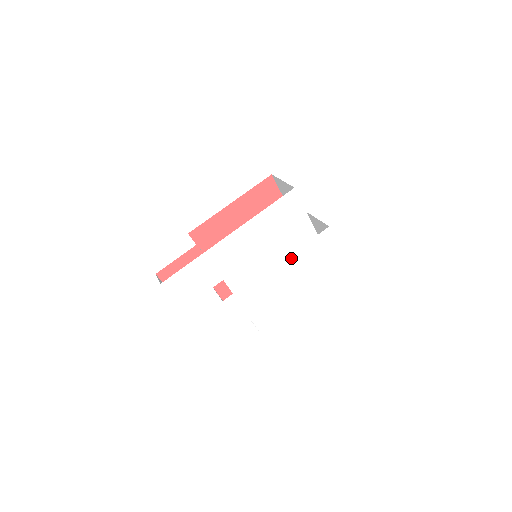
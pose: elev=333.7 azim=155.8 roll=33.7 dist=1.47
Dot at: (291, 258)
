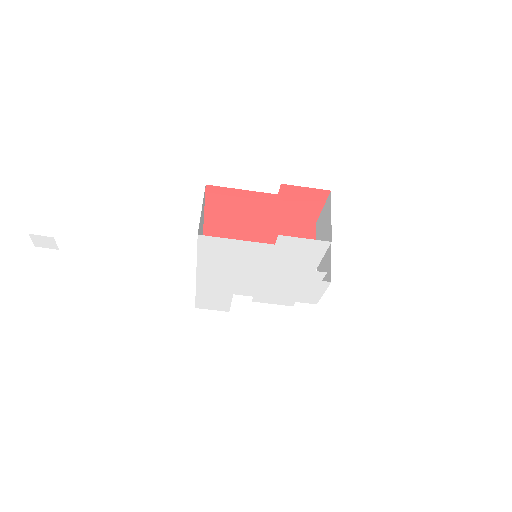
Dot at: (272, 266)
